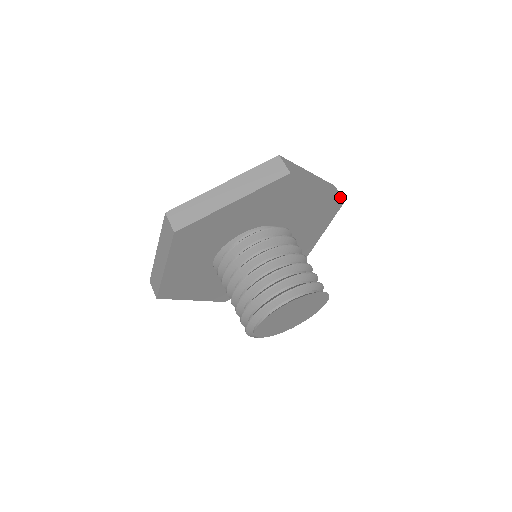
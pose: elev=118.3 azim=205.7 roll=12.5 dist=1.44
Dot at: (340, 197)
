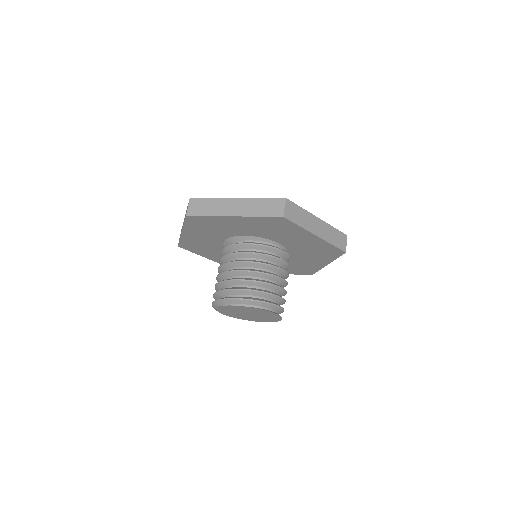
Dot at: occluded
